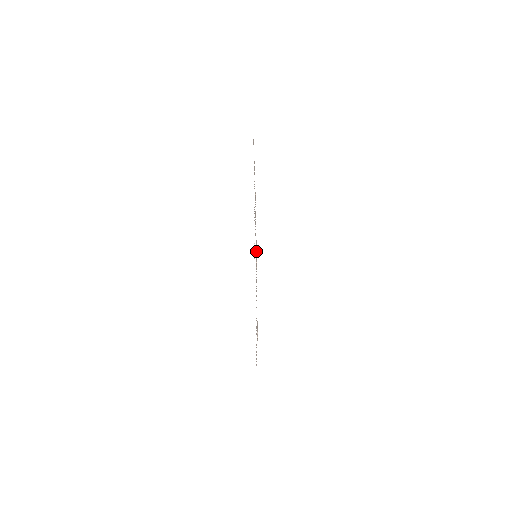
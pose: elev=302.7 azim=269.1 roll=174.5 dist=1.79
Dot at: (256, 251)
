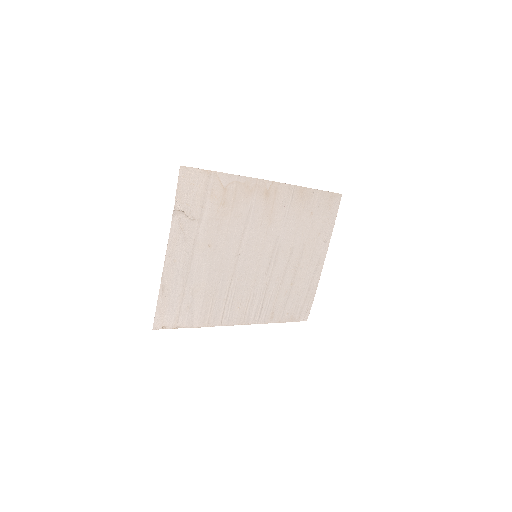
Dot at: (247, 187)
